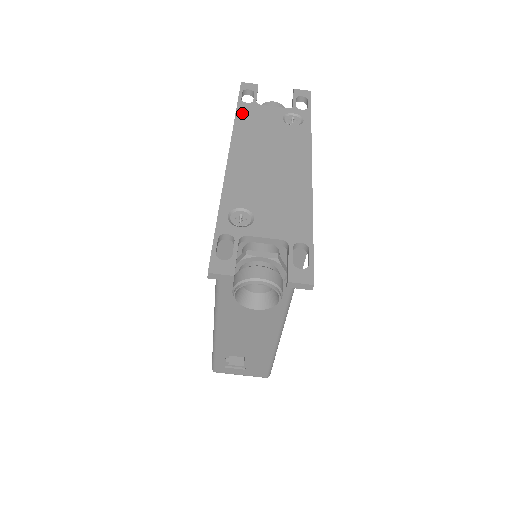
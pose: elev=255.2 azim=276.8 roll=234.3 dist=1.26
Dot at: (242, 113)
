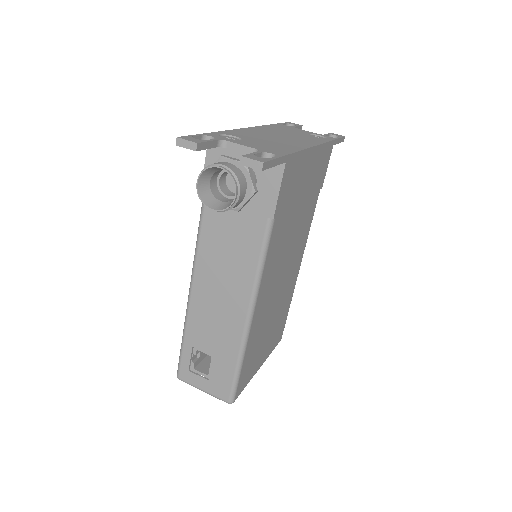
Dot at: (277, 125)
